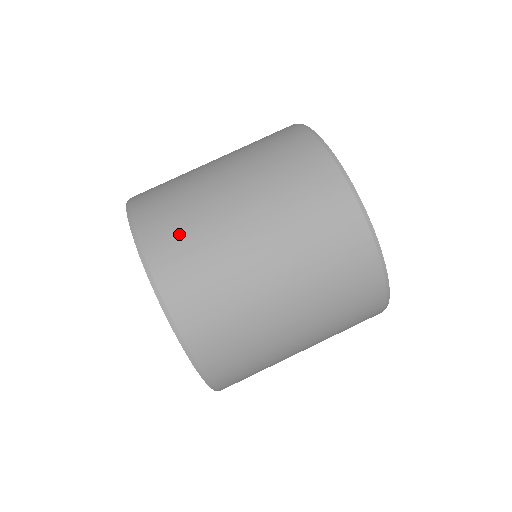
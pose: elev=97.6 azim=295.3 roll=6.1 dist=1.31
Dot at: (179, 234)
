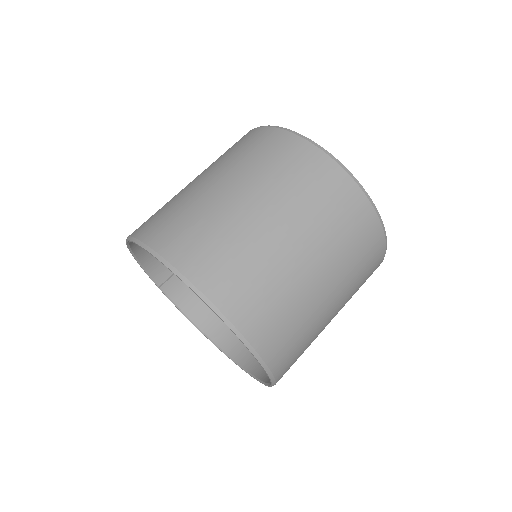
Dot at: (157, 214)
